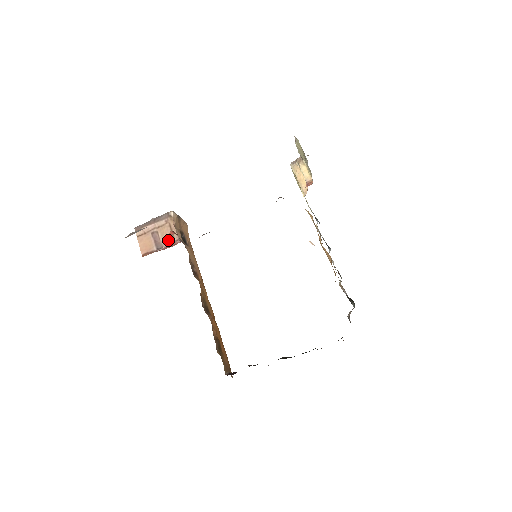
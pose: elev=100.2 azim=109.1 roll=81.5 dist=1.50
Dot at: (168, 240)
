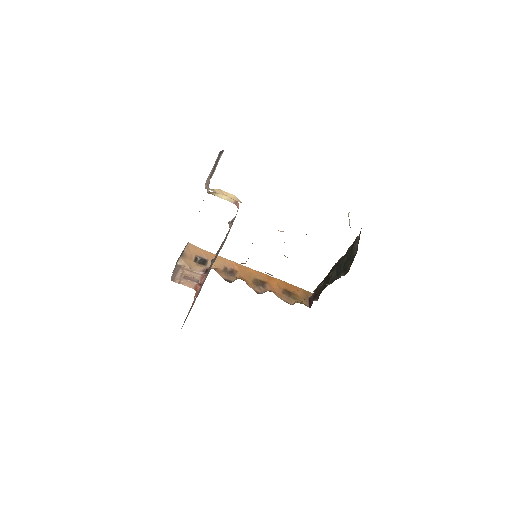
Dot at: (197, 277)
